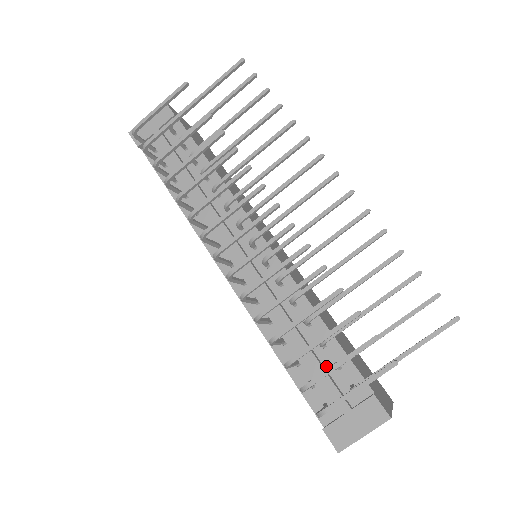
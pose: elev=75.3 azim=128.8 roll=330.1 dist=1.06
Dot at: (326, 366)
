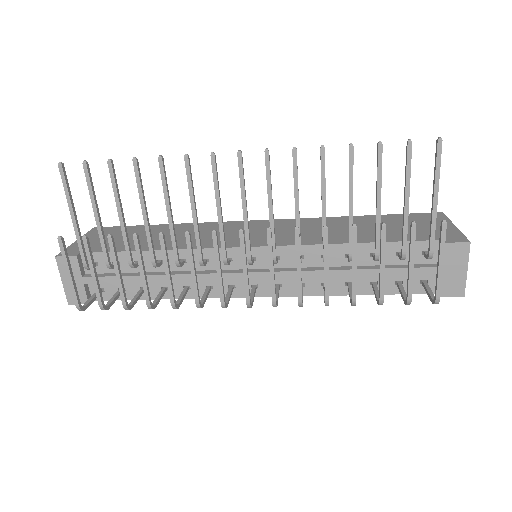
Dot at: (393, 263)
